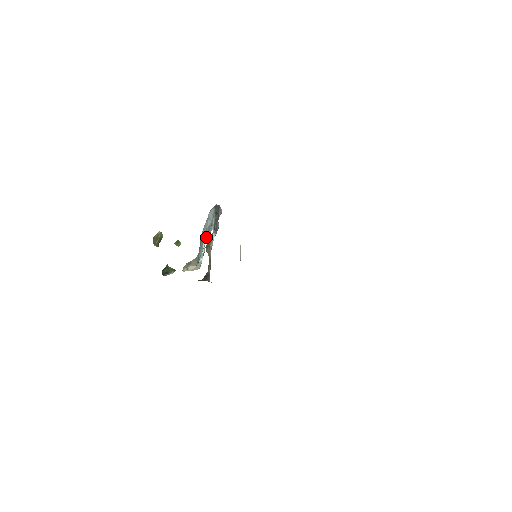
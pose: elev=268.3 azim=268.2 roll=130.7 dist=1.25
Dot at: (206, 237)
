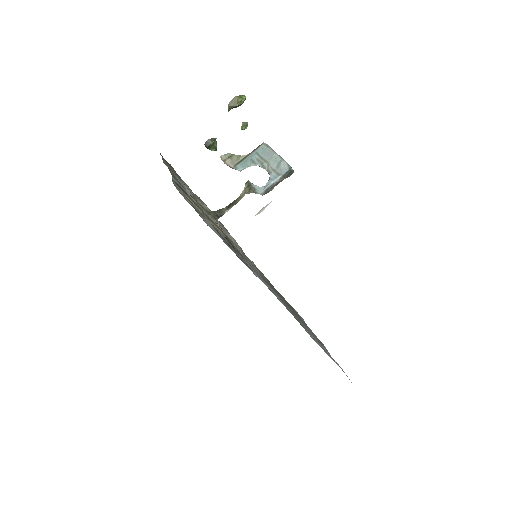
Dot at: (261, 167)
